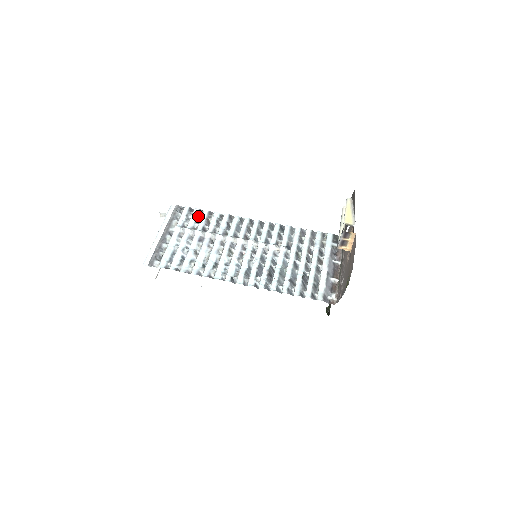
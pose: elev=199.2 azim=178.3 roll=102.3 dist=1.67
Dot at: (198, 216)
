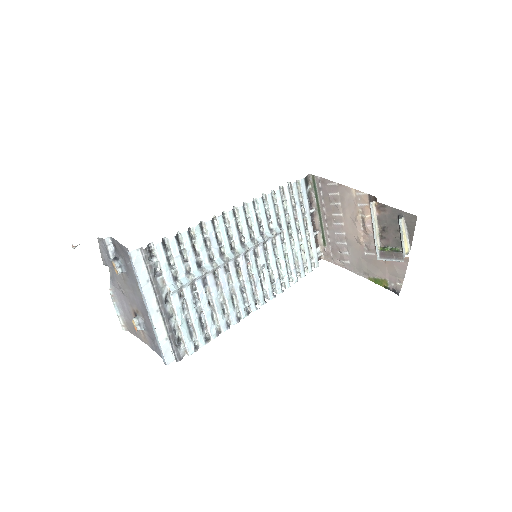
Dot at: (180, 249)
